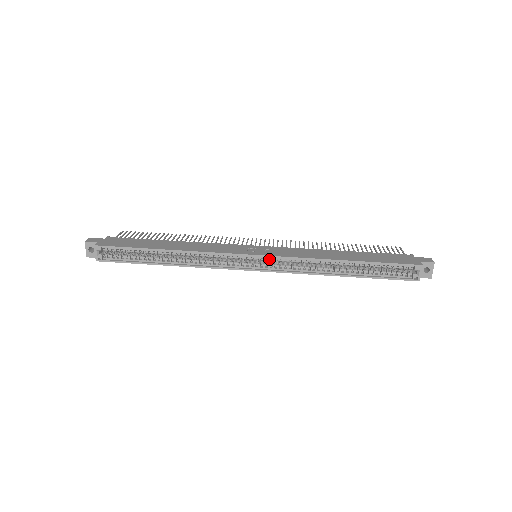
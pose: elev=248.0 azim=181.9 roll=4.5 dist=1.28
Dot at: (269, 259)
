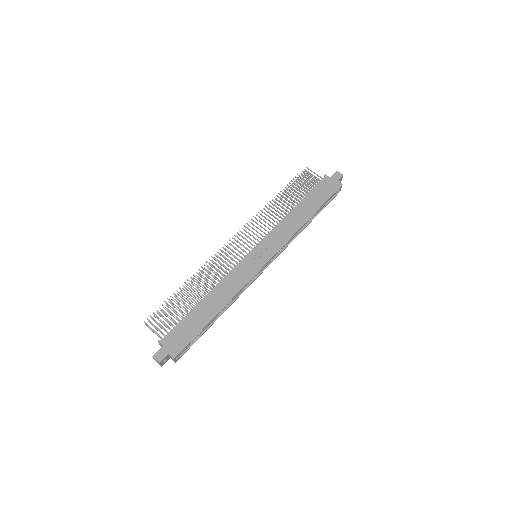
Dot at: (274, 255)
